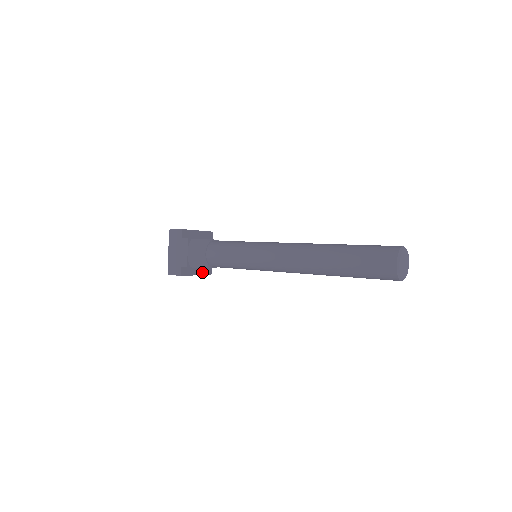
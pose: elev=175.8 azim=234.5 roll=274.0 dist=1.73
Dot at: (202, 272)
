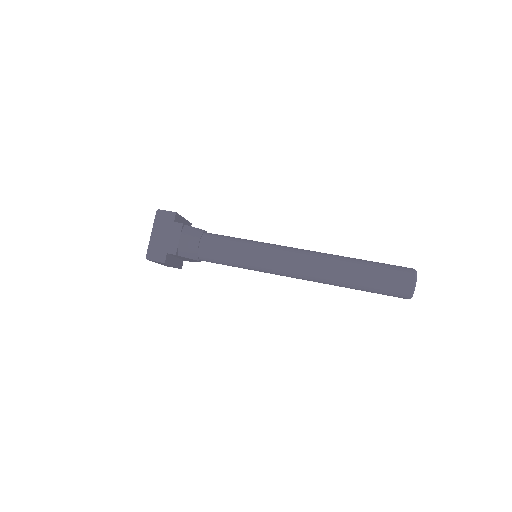
Dot at: (177, 264)
